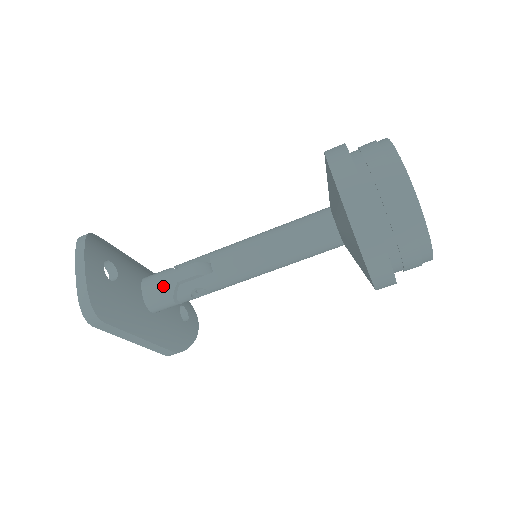
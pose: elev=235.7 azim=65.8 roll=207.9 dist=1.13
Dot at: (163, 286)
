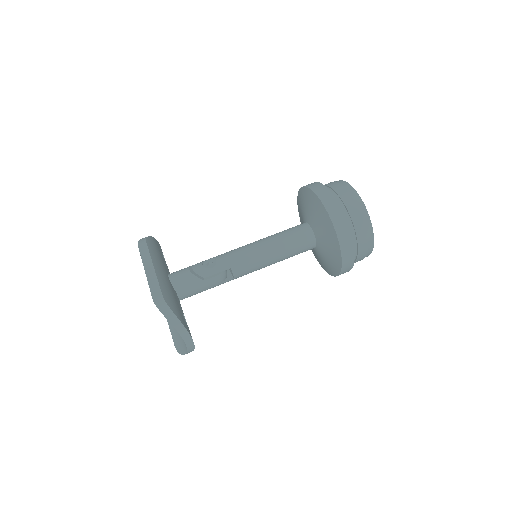
Dot at: occluded
